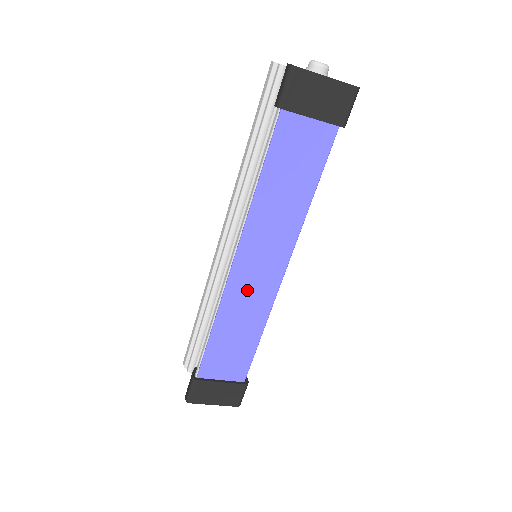
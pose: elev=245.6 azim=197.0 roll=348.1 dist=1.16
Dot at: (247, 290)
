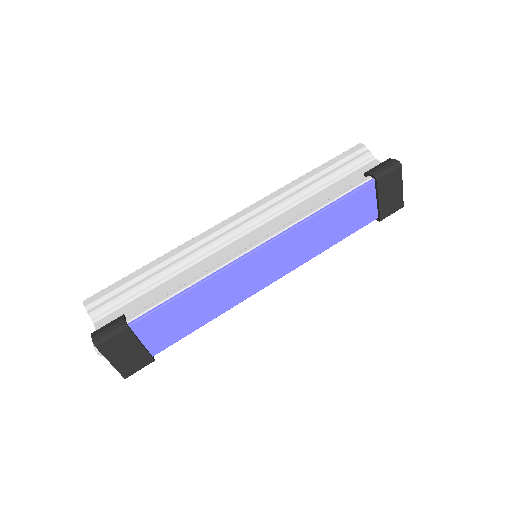
Dot at: (241, 278)
